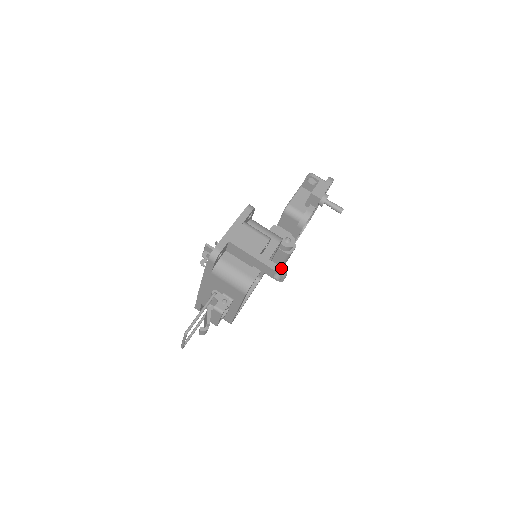
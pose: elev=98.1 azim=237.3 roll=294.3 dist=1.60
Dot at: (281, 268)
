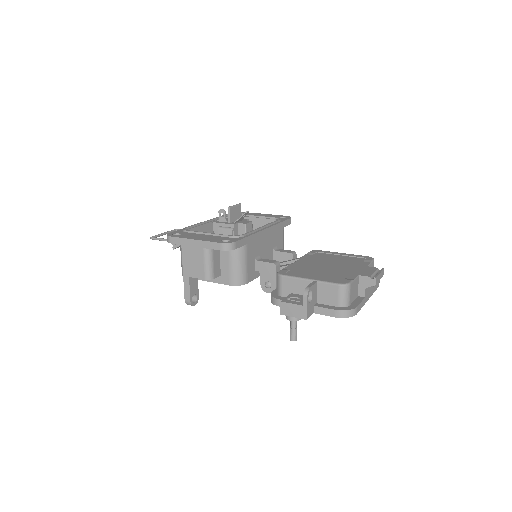
Dot at: (189, 300)
